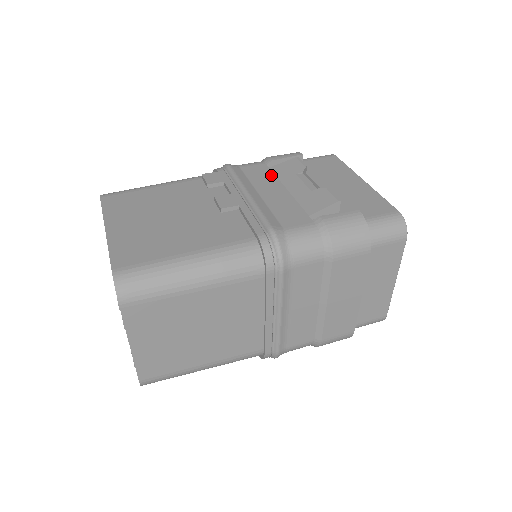
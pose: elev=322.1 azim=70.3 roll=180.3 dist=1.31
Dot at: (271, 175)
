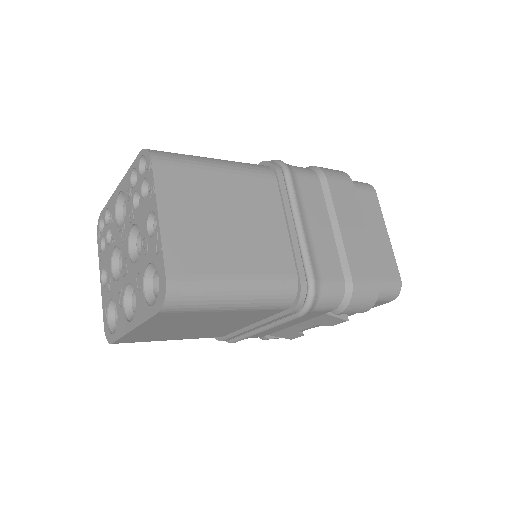
Dot at: occluded
